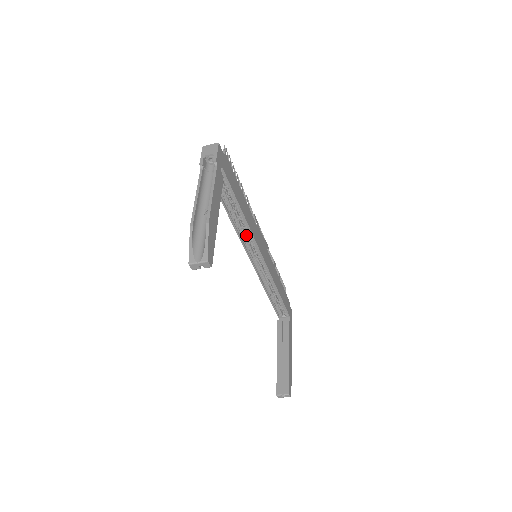
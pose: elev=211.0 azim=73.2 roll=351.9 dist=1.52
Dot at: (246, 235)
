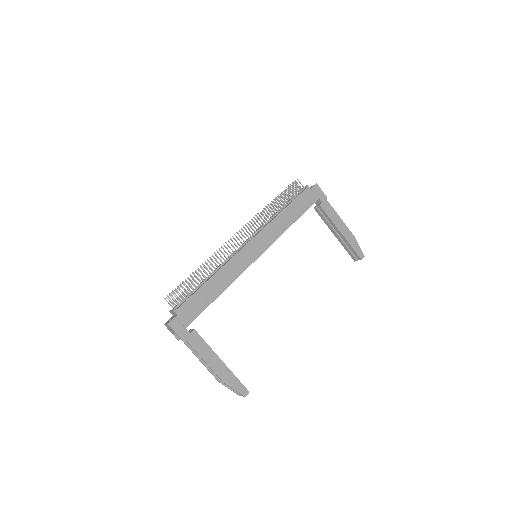
Dot at: occluded
